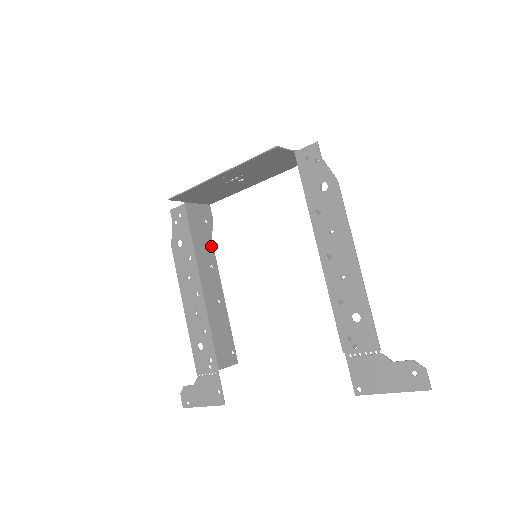
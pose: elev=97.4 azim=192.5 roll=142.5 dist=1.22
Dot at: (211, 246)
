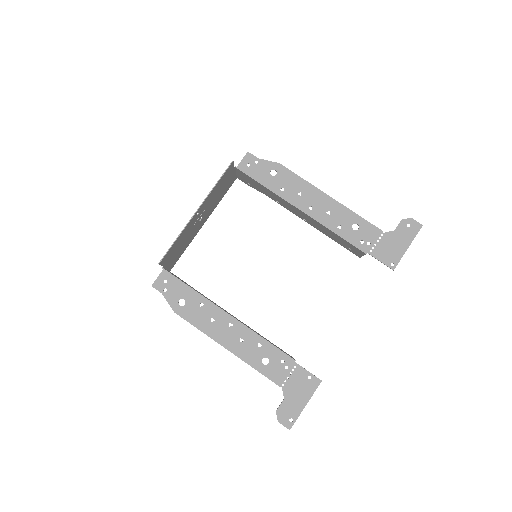
Dot at: occluded
